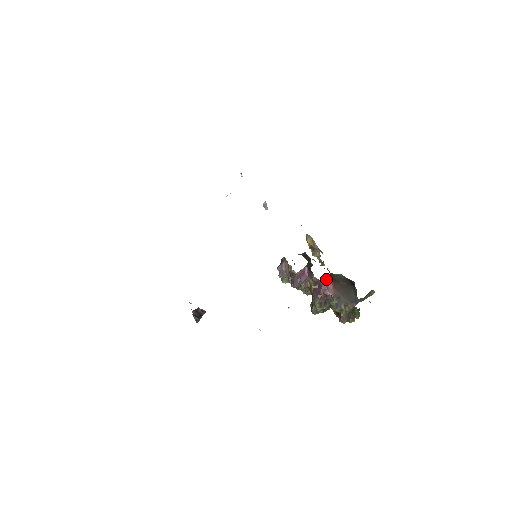
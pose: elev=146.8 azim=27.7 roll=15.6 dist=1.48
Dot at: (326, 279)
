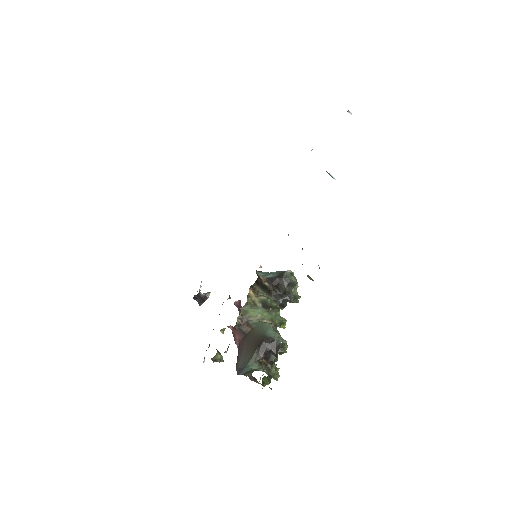
Dot at: (232, 328)
